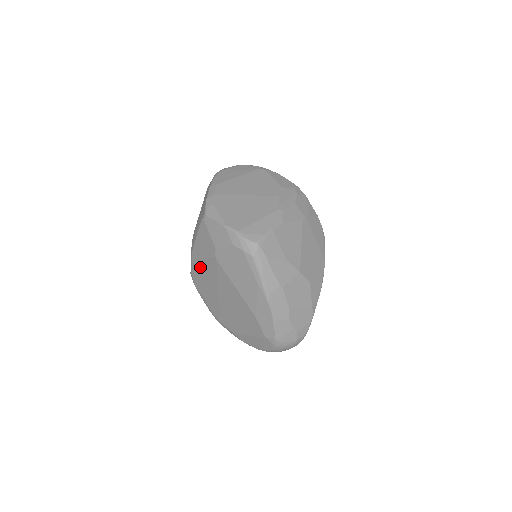
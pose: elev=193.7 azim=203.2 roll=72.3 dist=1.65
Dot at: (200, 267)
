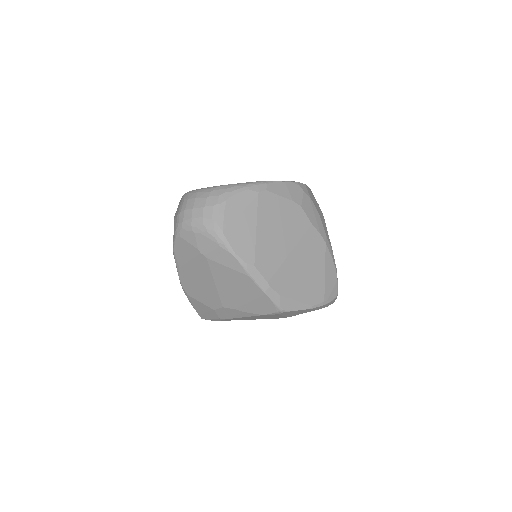
Dot at: occluded
